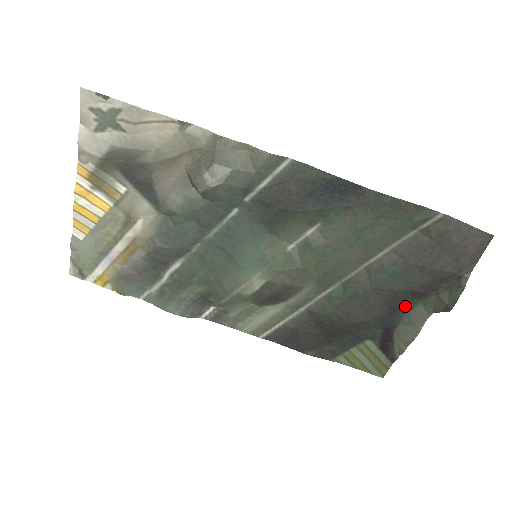
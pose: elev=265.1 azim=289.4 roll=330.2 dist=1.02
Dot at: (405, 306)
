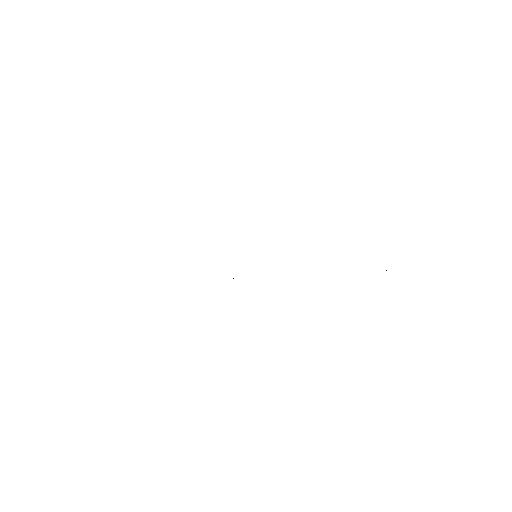
Dot at: occluded
